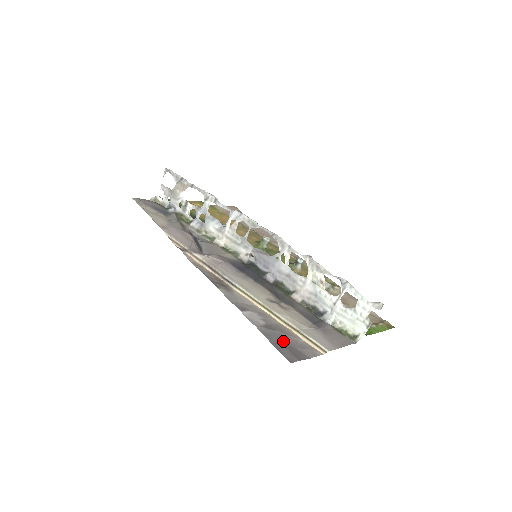
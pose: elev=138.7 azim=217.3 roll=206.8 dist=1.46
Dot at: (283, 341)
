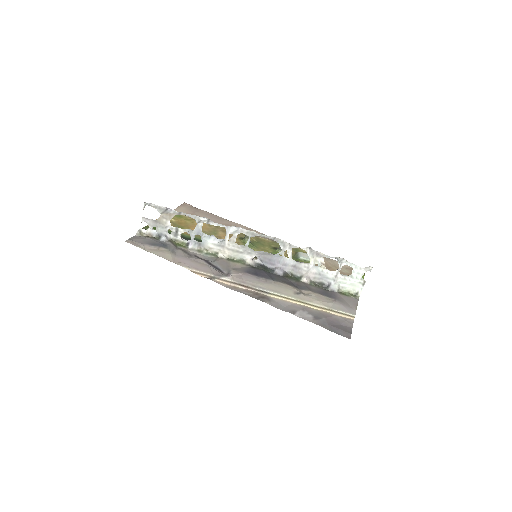
Dot at: (332, 324)
